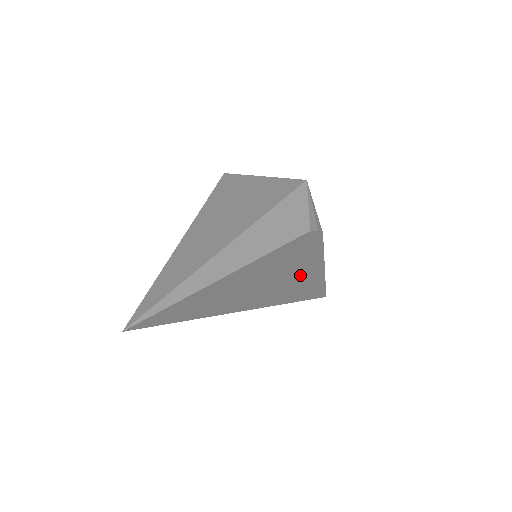
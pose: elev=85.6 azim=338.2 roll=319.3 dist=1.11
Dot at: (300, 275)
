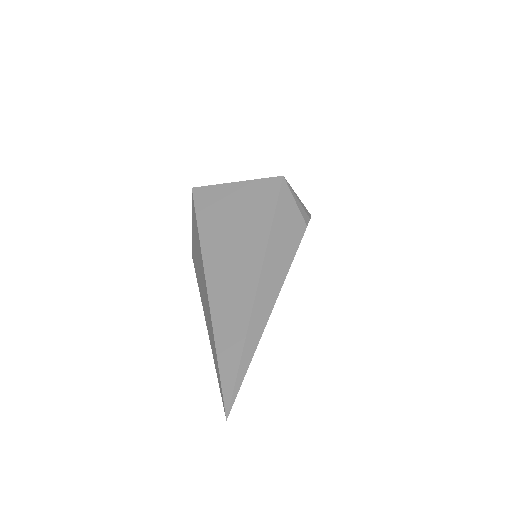
Dot at: occluded
